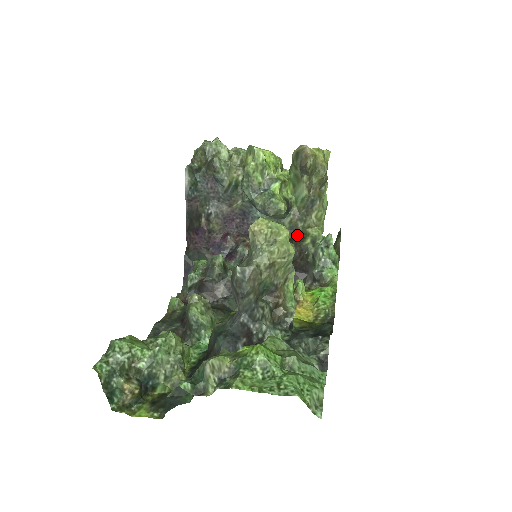
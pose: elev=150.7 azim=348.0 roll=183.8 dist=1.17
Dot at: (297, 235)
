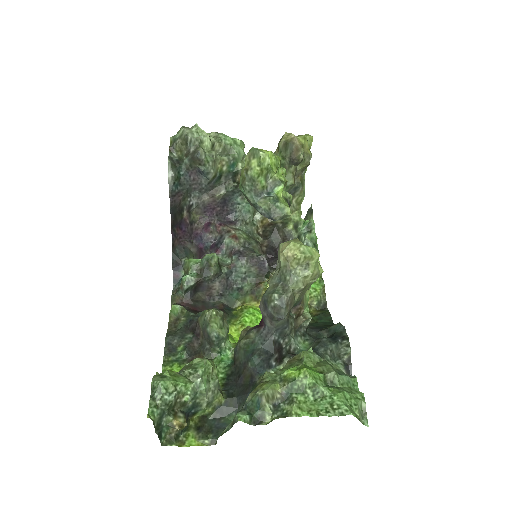
Dot at: occluded
